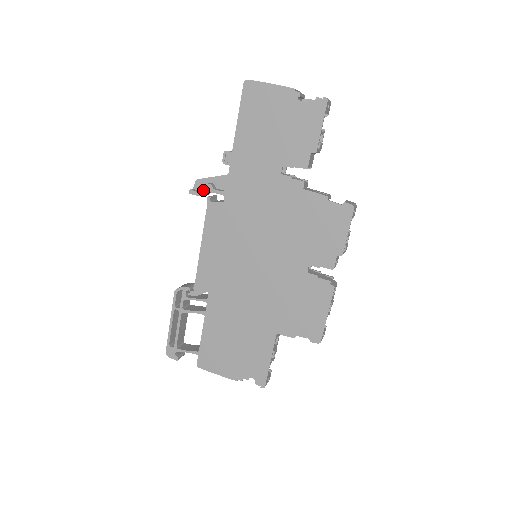
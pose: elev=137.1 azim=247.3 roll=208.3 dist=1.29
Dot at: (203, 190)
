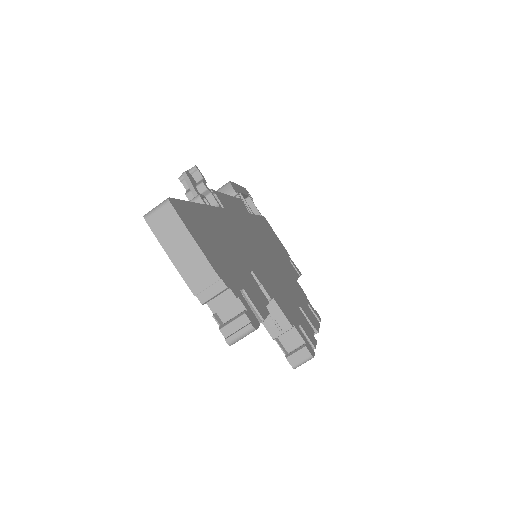
Dot at: occluded
